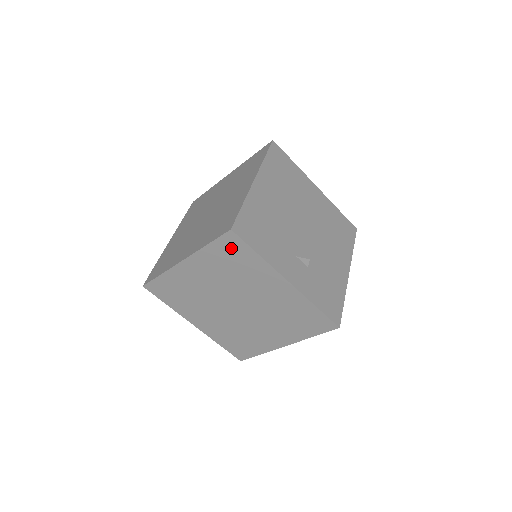
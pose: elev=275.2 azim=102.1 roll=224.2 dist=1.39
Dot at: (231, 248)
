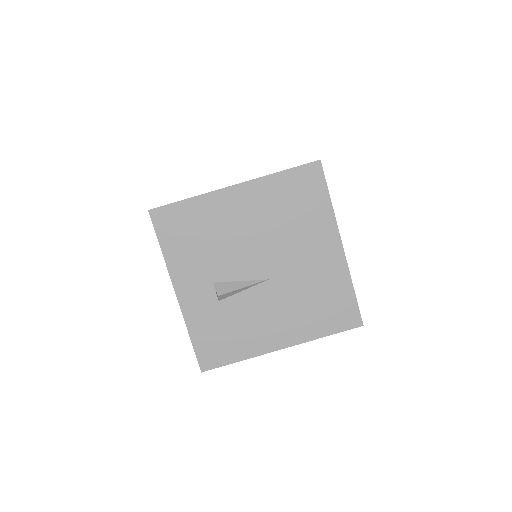
Dot at: occluded
